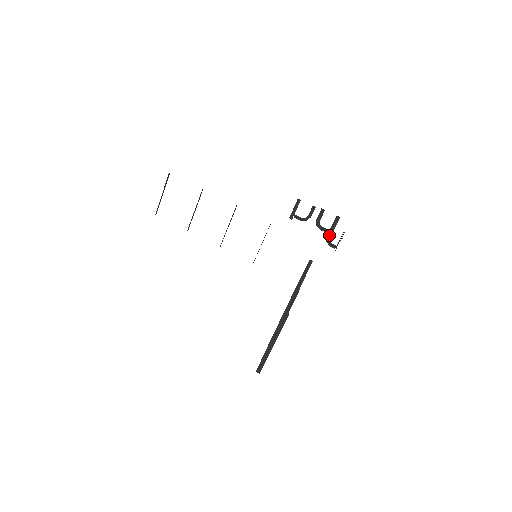
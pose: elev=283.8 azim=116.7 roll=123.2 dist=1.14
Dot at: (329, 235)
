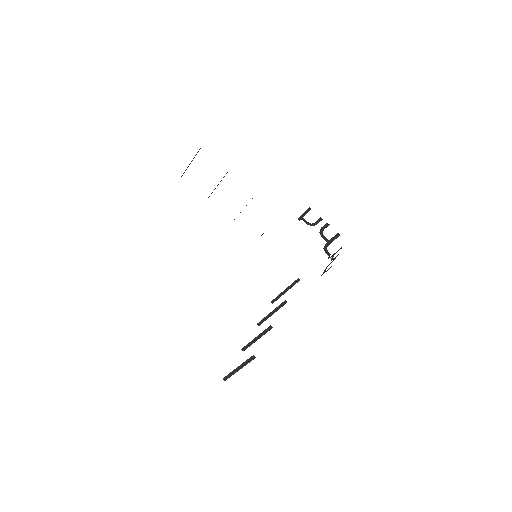
Dot at: (328, 244)
